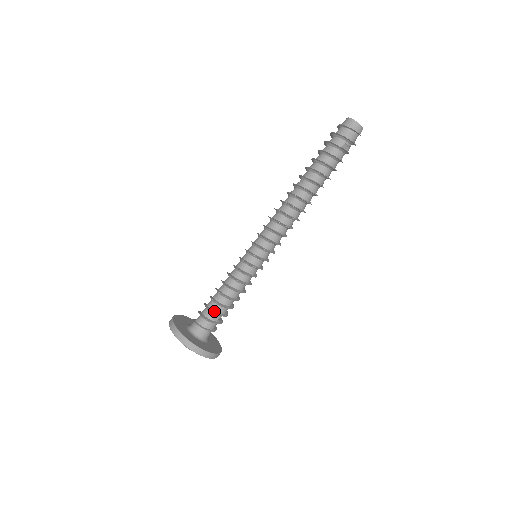
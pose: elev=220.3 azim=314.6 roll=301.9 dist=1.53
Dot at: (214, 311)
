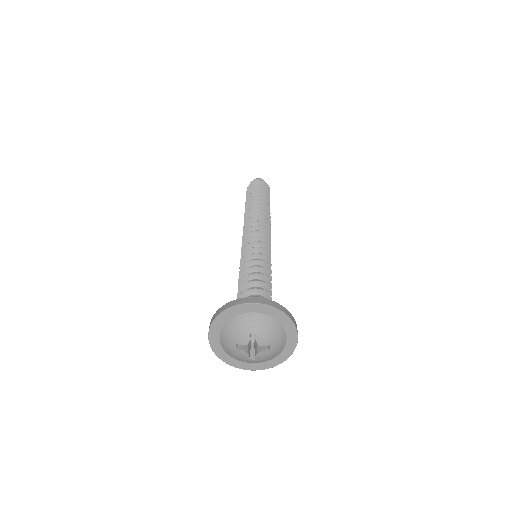
Dot at: (246, 293)
